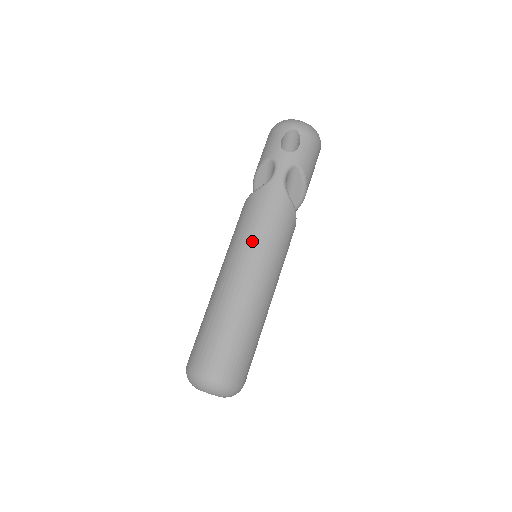
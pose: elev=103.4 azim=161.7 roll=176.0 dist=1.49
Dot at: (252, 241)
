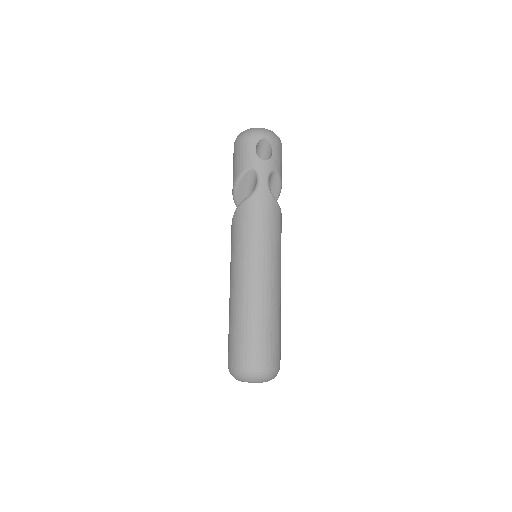
Dot at: (259, 246)
